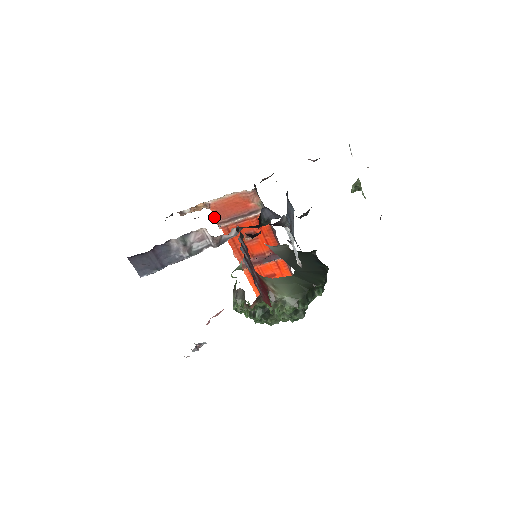
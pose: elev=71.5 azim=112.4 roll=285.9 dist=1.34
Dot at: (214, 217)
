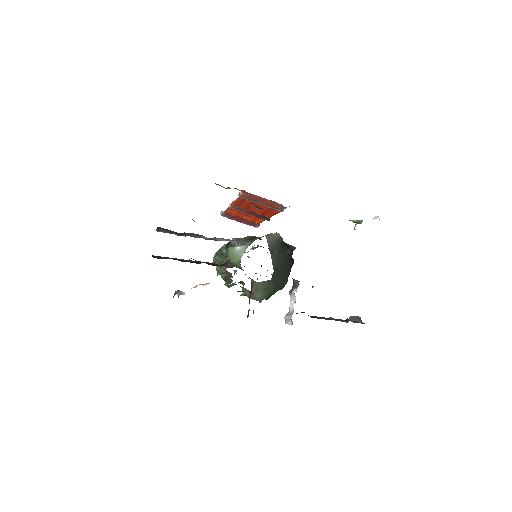
Dot at: (242, 194)
